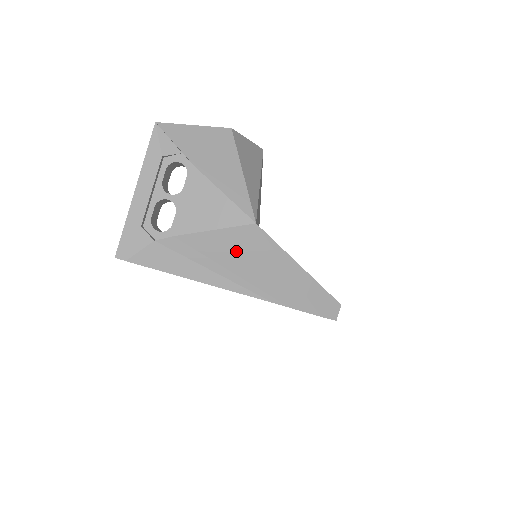
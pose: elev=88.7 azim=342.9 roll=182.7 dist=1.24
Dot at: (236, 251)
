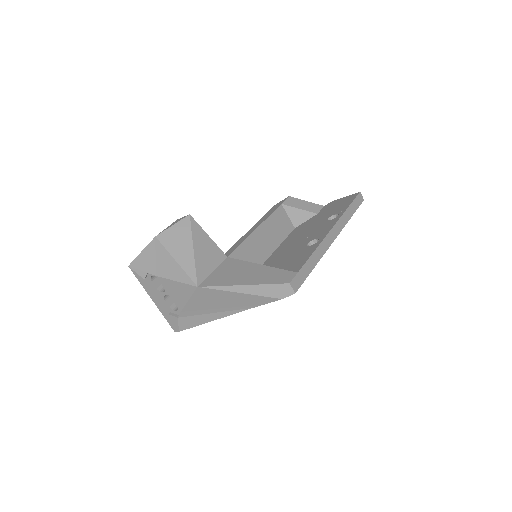
Dot at: (208, 301)
